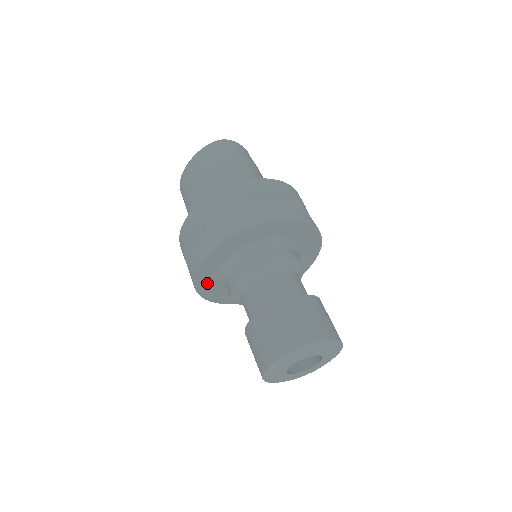
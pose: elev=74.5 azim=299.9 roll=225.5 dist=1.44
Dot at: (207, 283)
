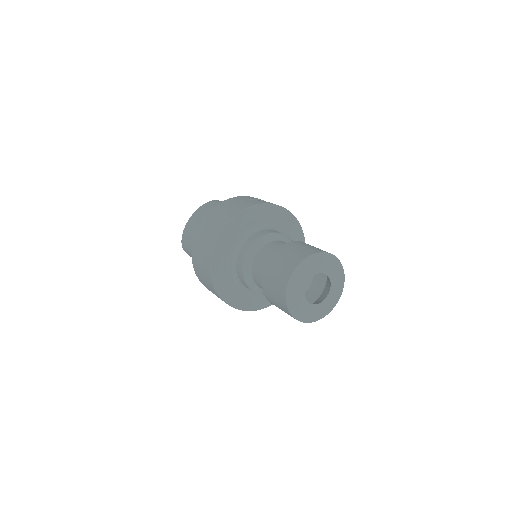
Dot at: (220, 264)
